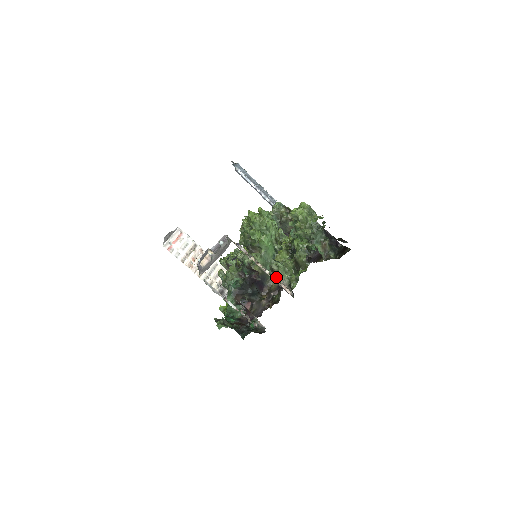
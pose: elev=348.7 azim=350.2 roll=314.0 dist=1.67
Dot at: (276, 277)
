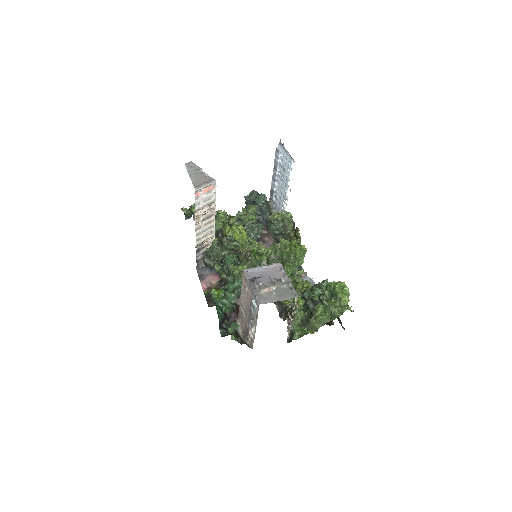
Dot at: (290, 323)
